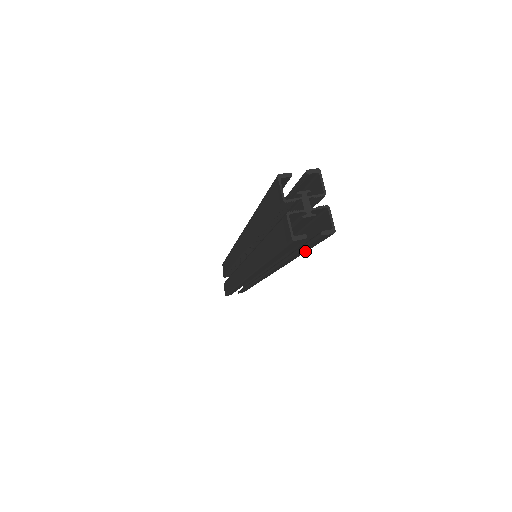
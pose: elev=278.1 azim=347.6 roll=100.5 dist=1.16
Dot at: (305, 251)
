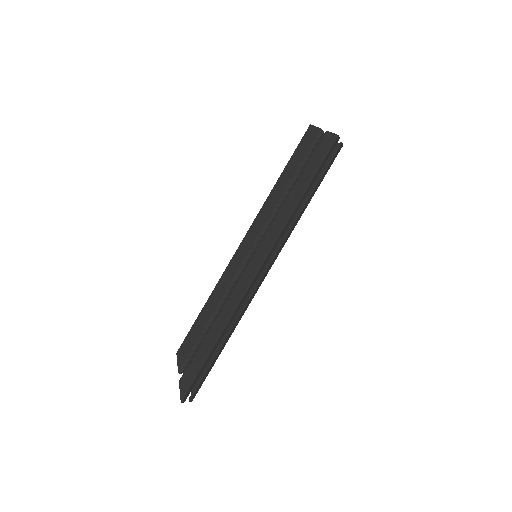
Dot at: (319, 184)
